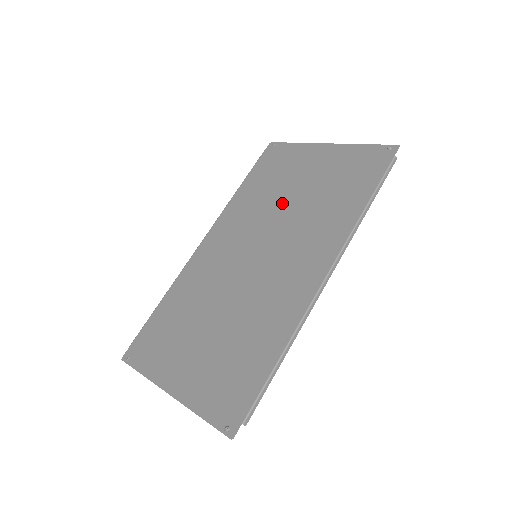
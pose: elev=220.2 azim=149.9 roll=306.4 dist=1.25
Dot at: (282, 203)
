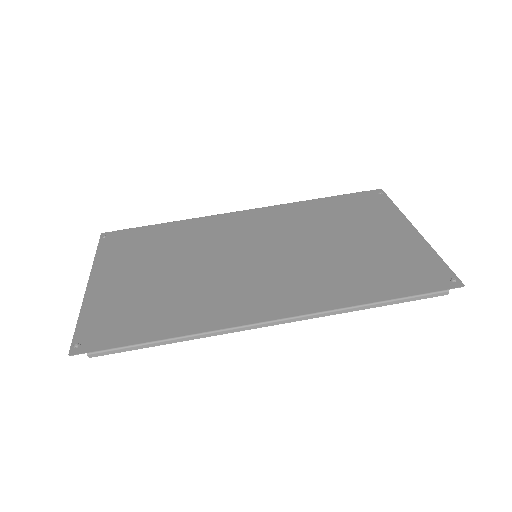
Dot at: (324, 238)
